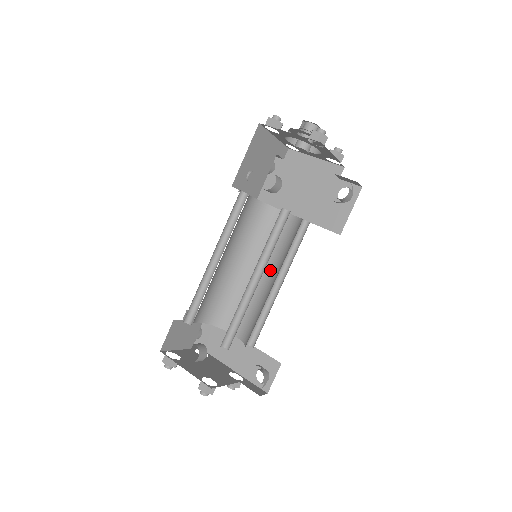
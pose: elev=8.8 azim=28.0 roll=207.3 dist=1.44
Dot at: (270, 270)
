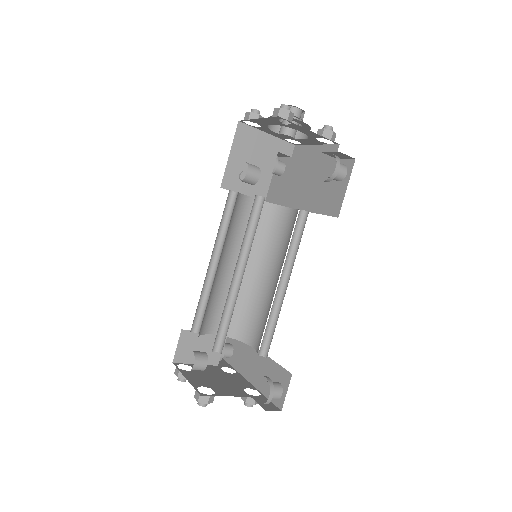
Dot at: (279, 271)
